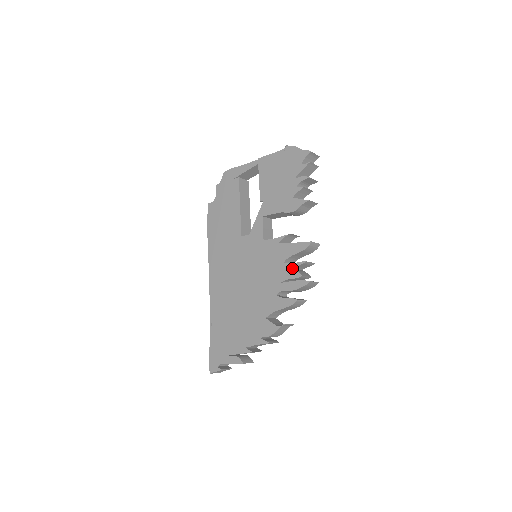
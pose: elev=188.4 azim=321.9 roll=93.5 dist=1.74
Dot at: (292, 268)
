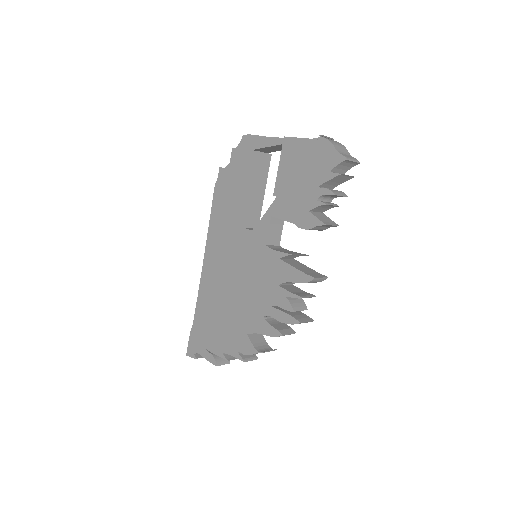
Dot at: (286, 297)
